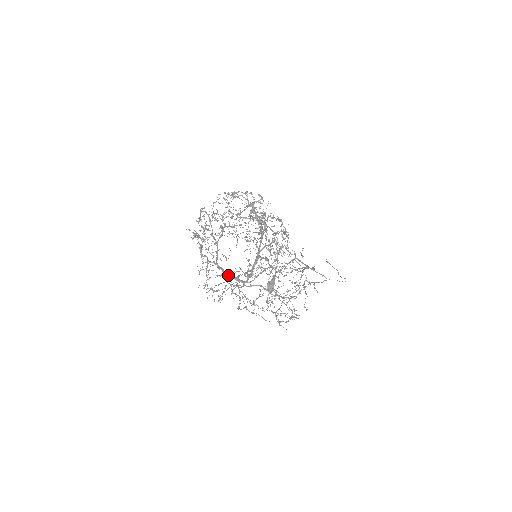
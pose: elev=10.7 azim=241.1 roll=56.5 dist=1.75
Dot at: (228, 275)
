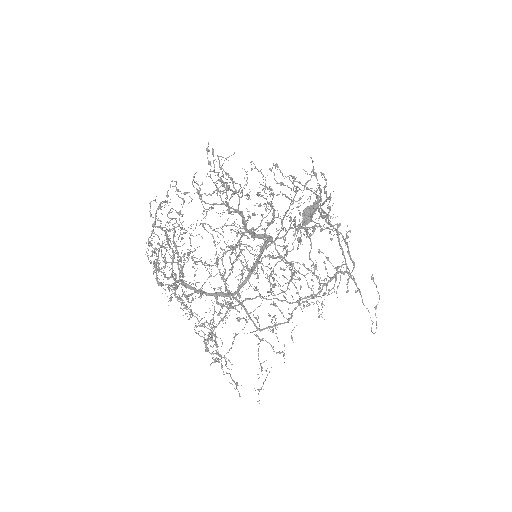
Dot at: occluded
